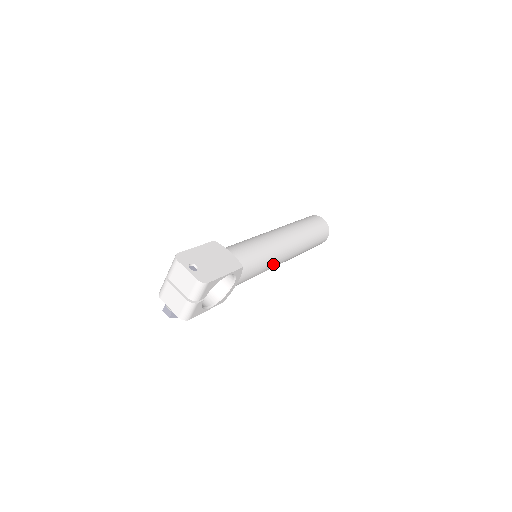
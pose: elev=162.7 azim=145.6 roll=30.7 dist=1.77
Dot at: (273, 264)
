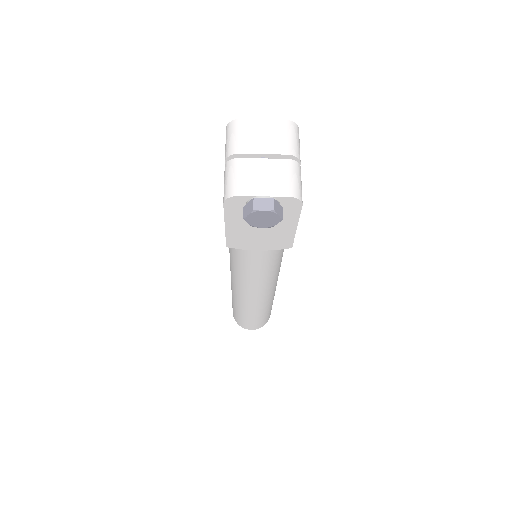
Dot at: occluded
